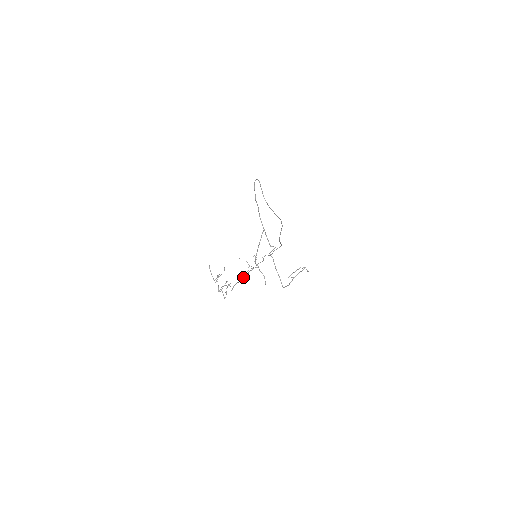
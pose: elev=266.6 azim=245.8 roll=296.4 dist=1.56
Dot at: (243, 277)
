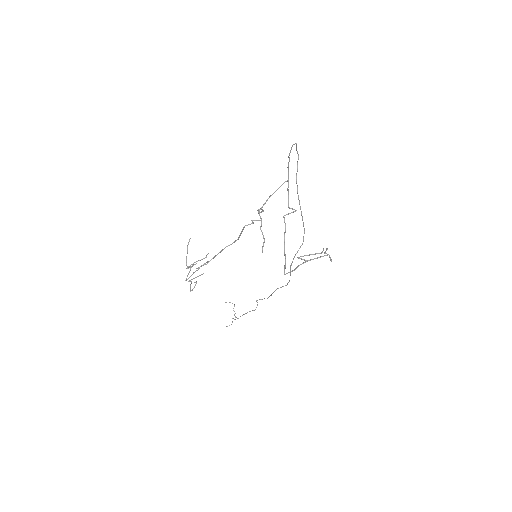
Dot at: occluded
